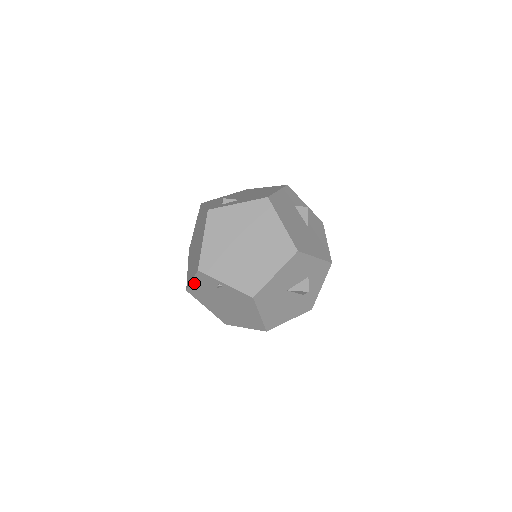
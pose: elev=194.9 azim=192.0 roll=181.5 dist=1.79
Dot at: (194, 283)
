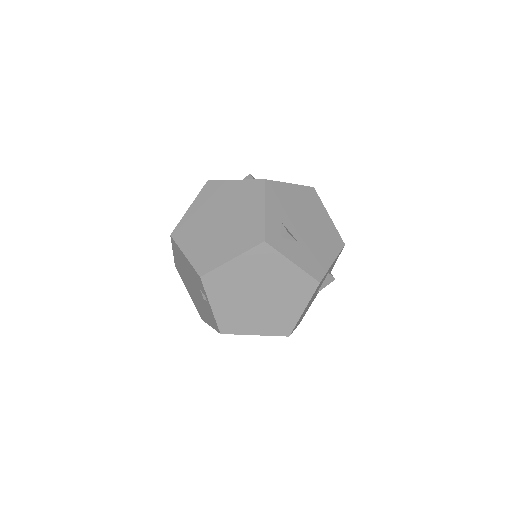
Dot at: (185, 257)
